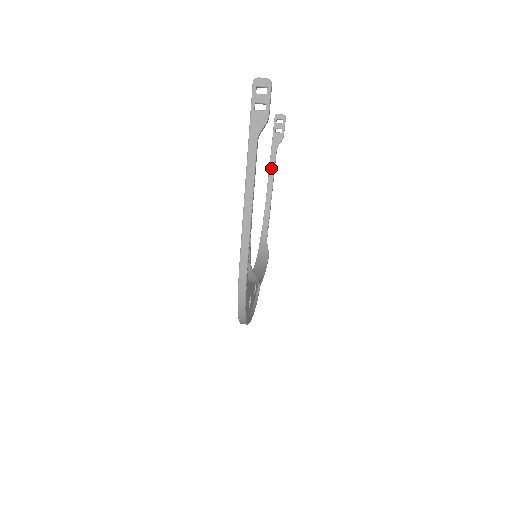
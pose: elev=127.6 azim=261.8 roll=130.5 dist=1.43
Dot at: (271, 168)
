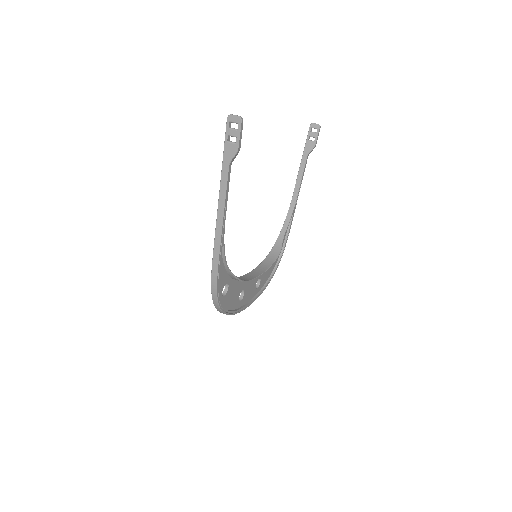
Dot at: (300, 173)
